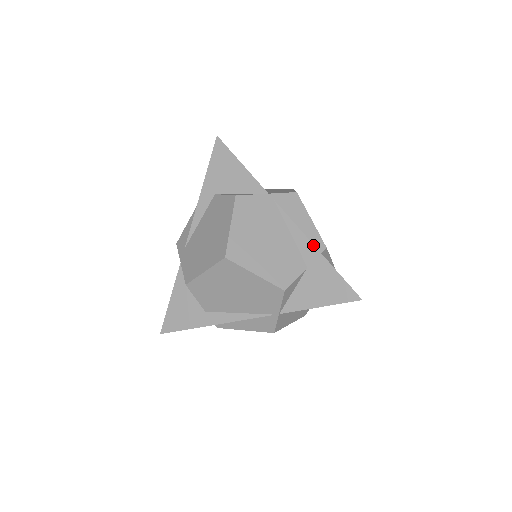
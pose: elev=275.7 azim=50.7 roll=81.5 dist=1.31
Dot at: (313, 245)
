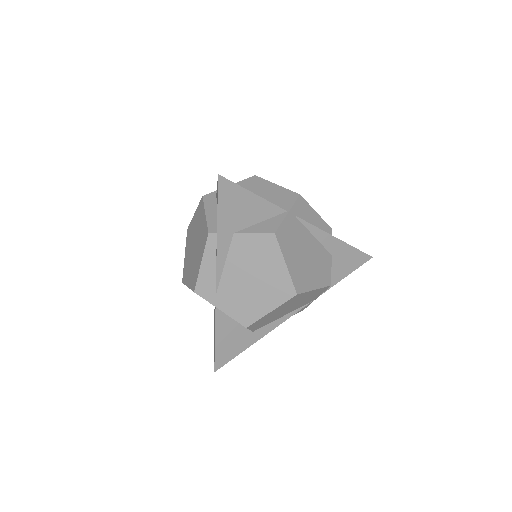
Dot at: (333, 237)
